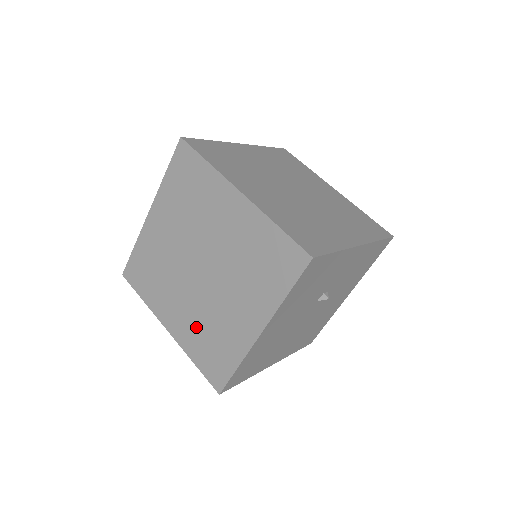
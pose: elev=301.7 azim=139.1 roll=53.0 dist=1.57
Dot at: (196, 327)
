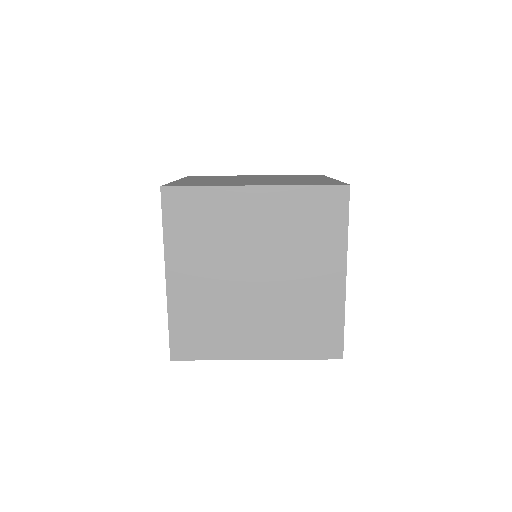
Dot at: (285, 328)
